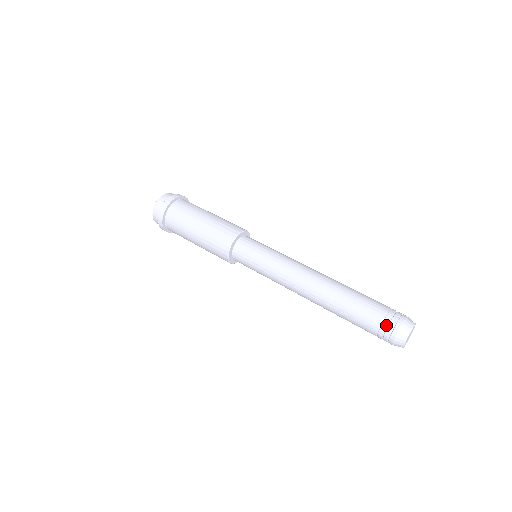
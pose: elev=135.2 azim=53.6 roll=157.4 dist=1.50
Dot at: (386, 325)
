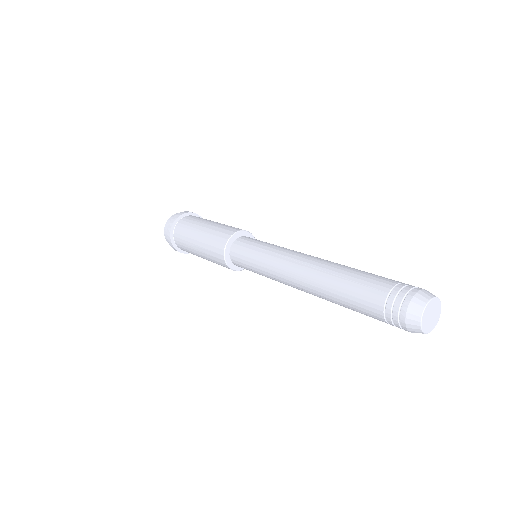
Dot at: (389, 315)
